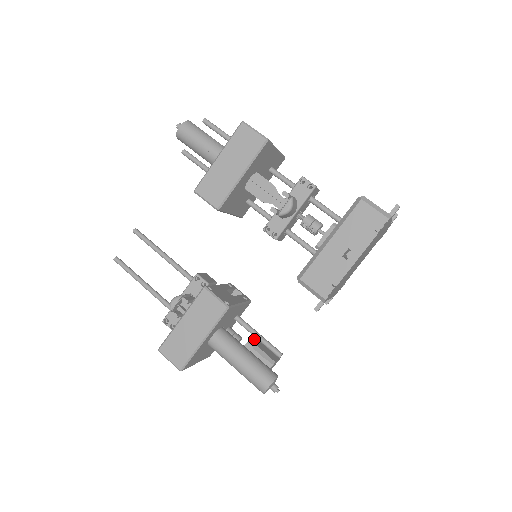
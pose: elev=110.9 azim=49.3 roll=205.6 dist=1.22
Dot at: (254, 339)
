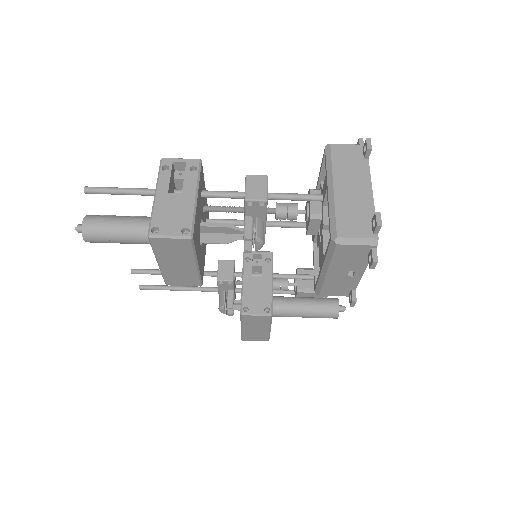
Dot at: (299, 280)
